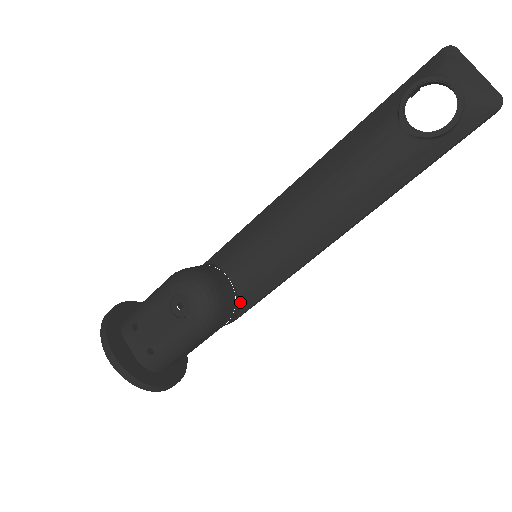
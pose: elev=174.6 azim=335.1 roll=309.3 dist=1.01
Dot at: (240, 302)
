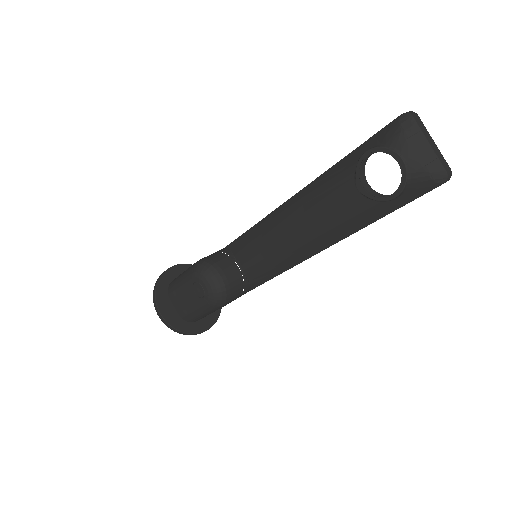
Dot at: (249, 283)
